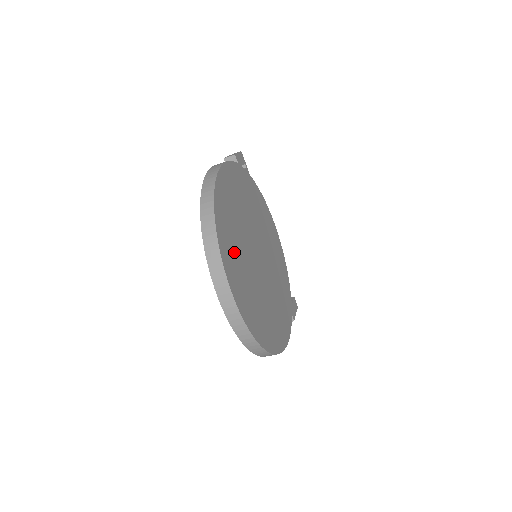
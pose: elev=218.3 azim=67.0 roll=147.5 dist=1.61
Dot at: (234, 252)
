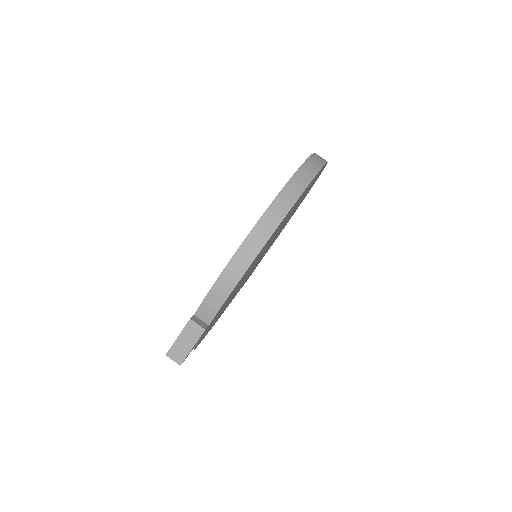
Dot at: occluded
